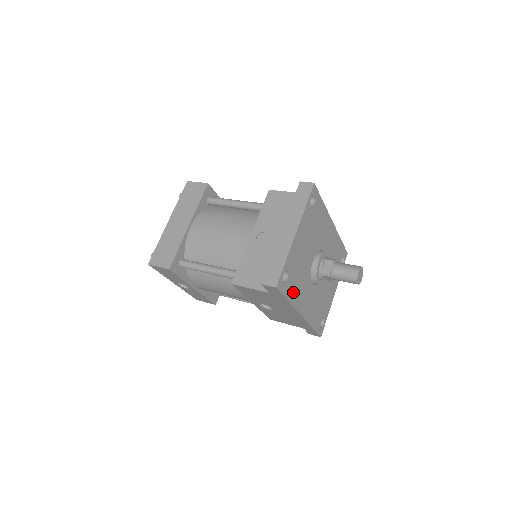
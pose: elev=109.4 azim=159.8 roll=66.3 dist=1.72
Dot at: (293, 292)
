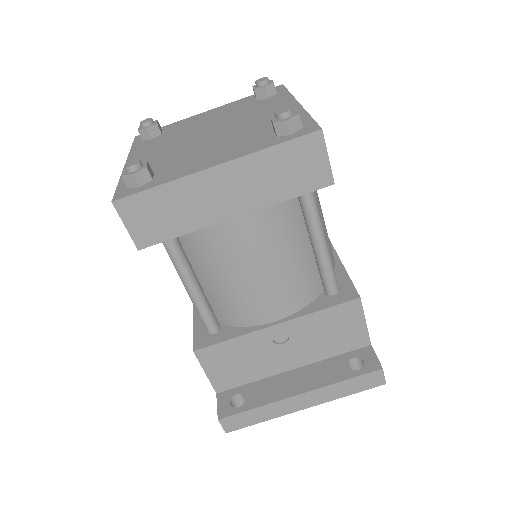
Dot at: occluded
